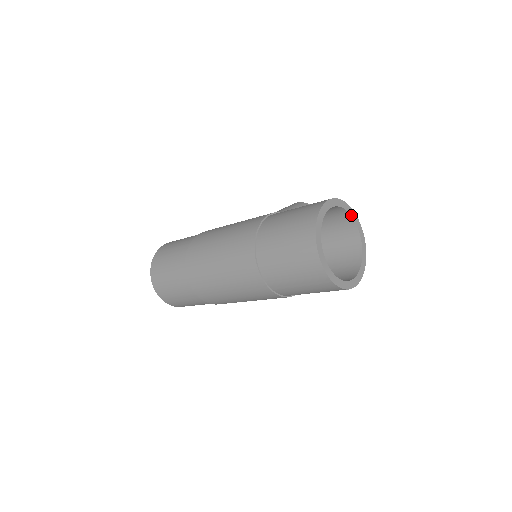
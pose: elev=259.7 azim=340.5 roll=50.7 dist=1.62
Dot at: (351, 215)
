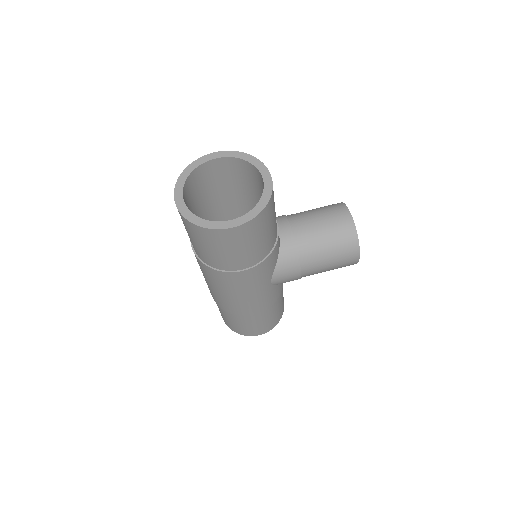
Dot at: (253, 164)
